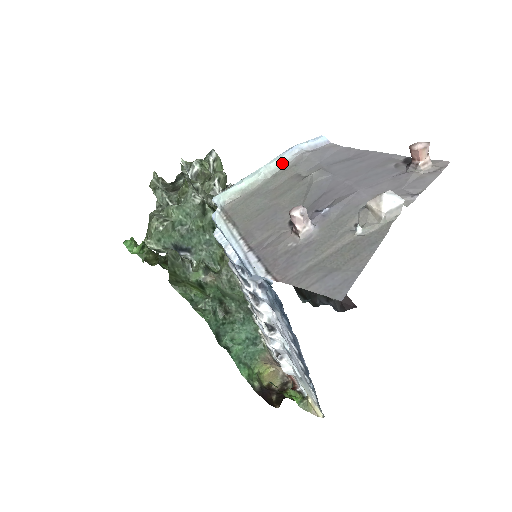
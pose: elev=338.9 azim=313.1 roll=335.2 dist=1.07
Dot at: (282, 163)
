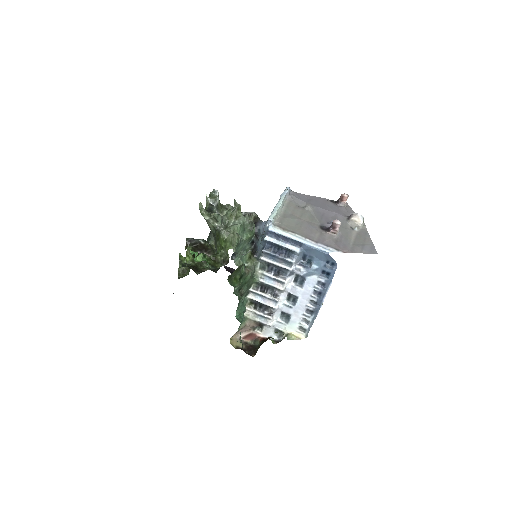
Dot at: (284, 200)
